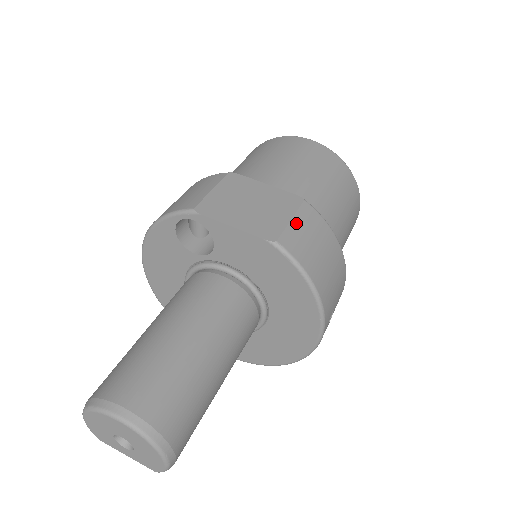
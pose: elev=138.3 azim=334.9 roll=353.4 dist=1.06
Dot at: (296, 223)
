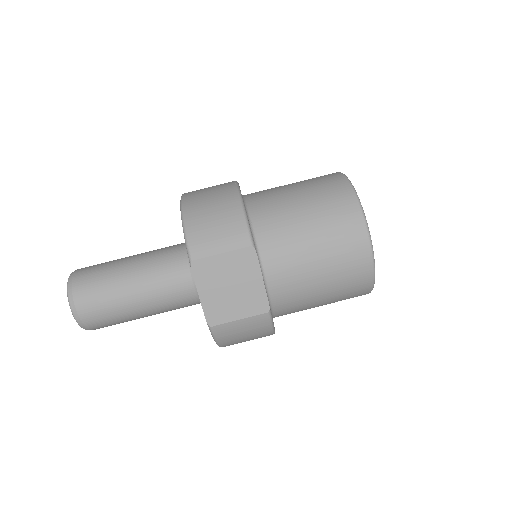
Dot at: (241, 323)
